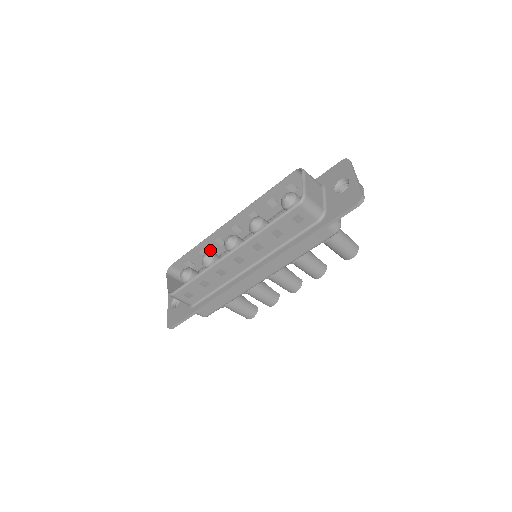
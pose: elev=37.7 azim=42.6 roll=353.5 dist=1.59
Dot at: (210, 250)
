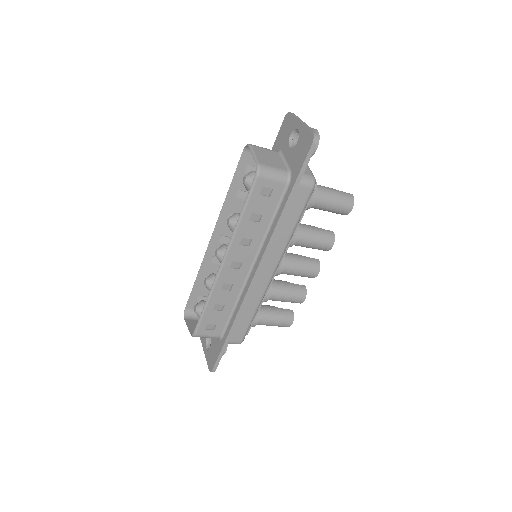
Dot at: occluded
